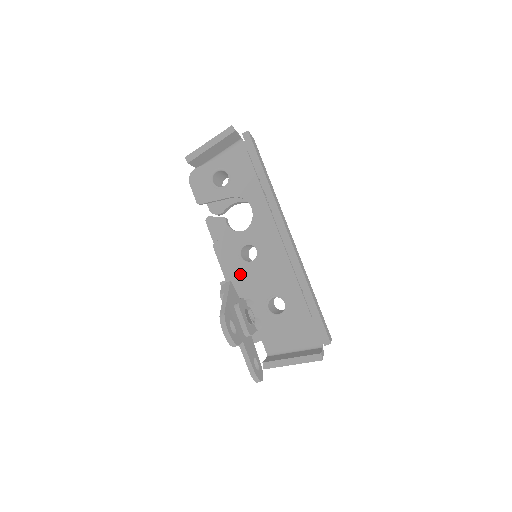
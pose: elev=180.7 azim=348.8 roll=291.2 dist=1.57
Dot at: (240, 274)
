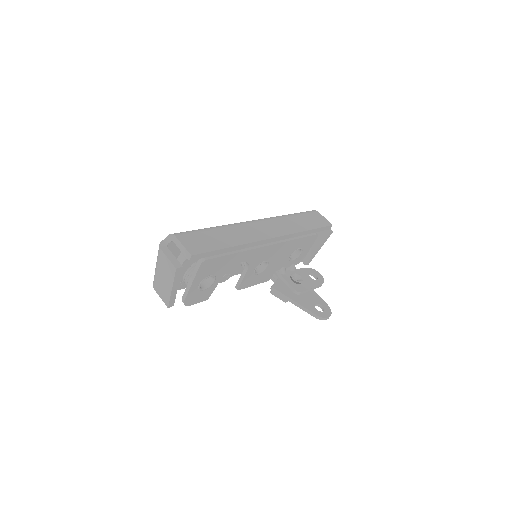
Dot at: (265, 274)
